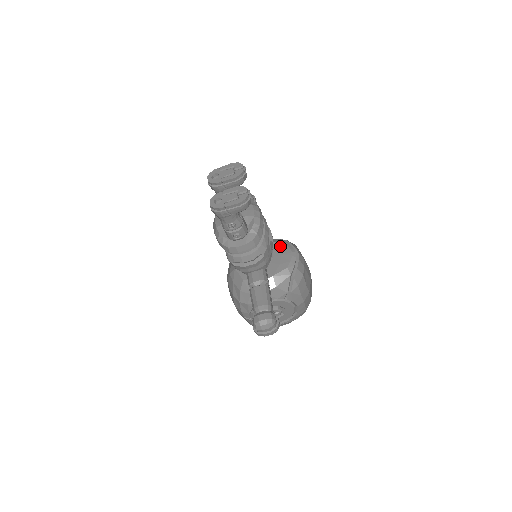
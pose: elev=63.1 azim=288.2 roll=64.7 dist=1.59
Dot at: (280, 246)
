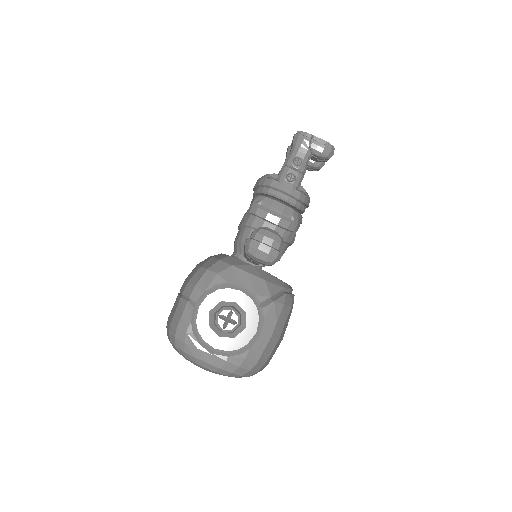
Dot at: occluded
